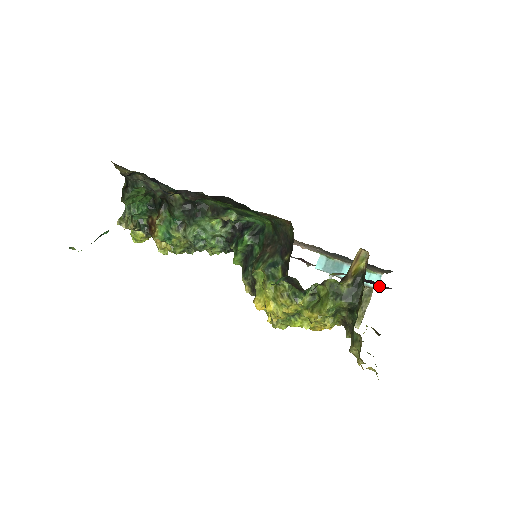
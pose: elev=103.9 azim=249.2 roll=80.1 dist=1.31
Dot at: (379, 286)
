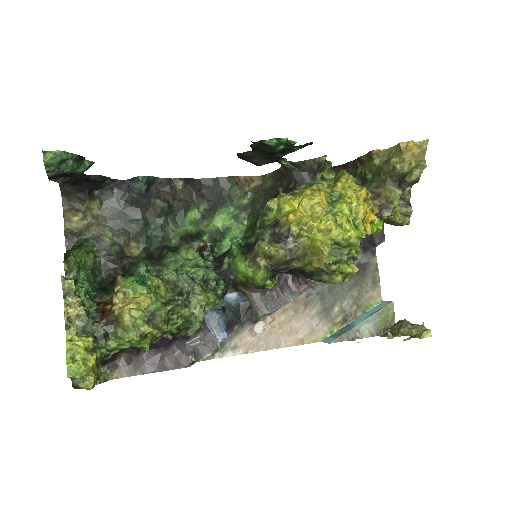
Dot at: (377, 244)
